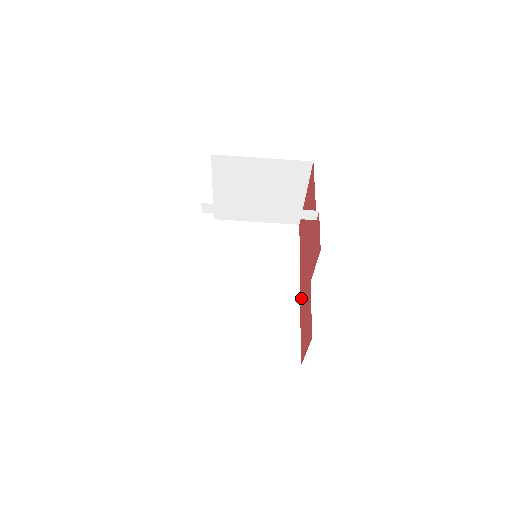
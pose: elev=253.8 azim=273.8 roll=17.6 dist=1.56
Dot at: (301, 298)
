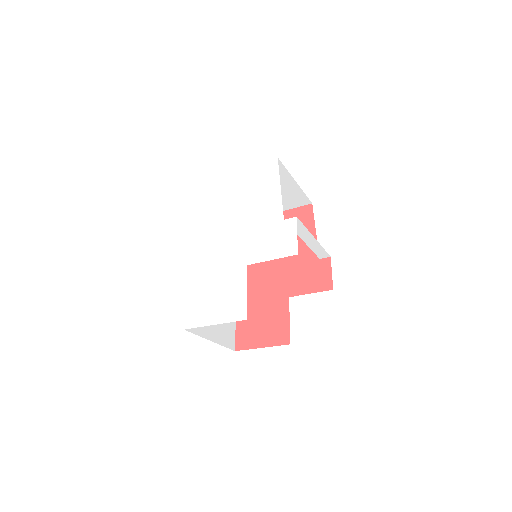
Dot at: occluded
